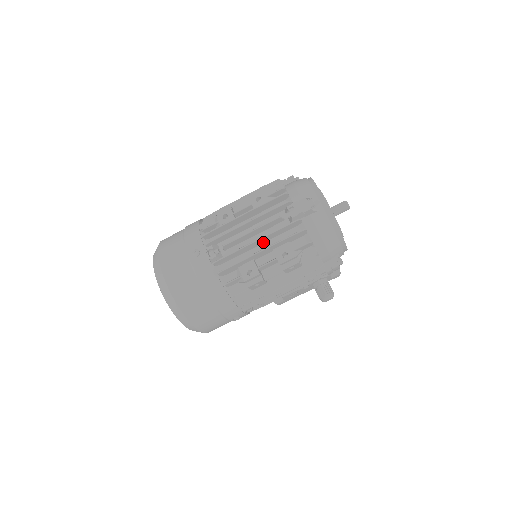
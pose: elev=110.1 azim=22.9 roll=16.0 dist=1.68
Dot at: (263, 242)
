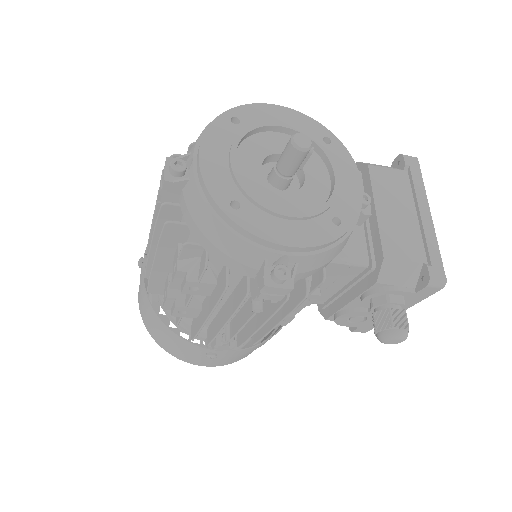
Dot at: occluded
